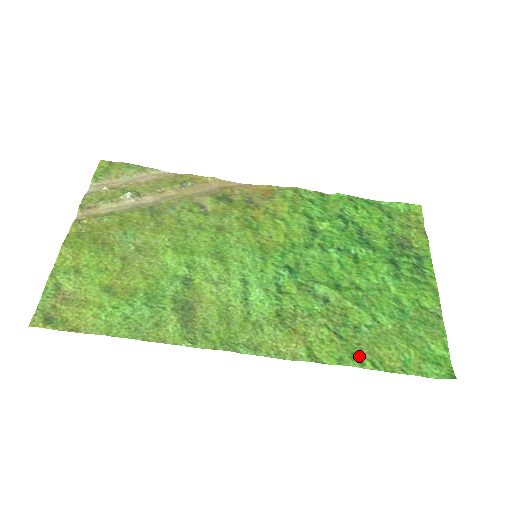
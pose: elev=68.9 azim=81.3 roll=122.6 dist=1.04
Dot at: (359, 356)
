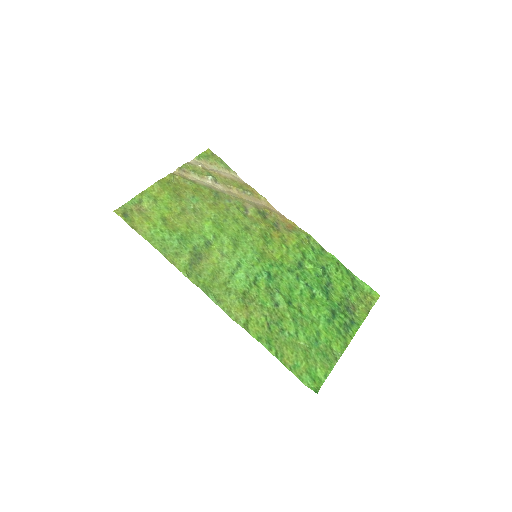
Dot at: (272, 344)
